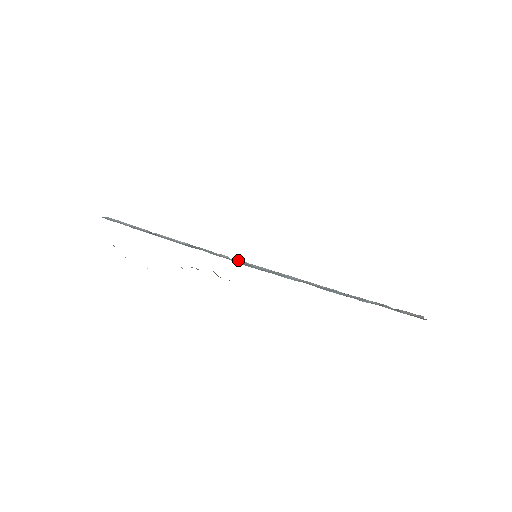
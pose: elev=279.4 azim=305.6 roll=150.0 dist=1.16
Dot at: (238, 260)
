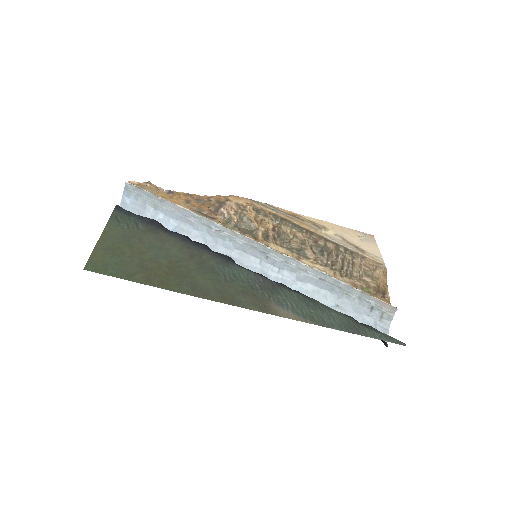
Dot at: (246, 239)
